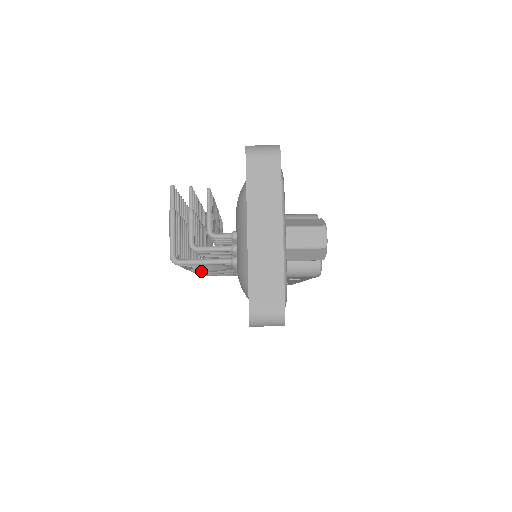
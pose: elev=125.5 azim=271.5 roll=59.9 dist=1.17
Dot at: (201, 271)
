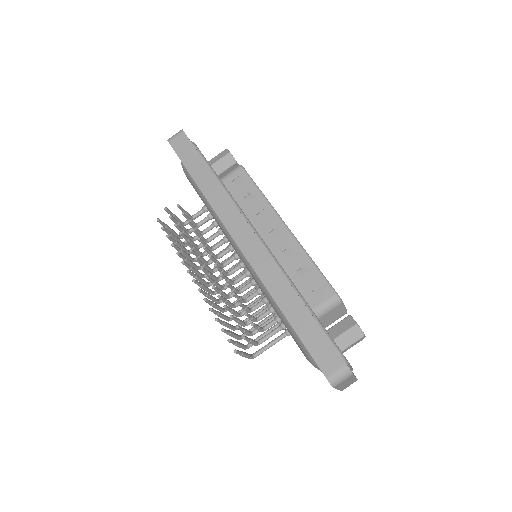
Dot at: occluded
